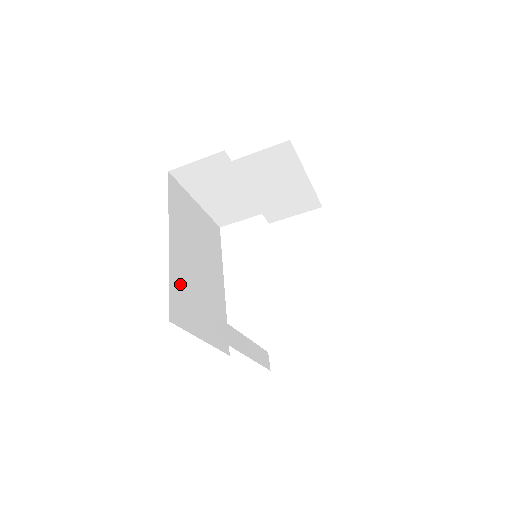
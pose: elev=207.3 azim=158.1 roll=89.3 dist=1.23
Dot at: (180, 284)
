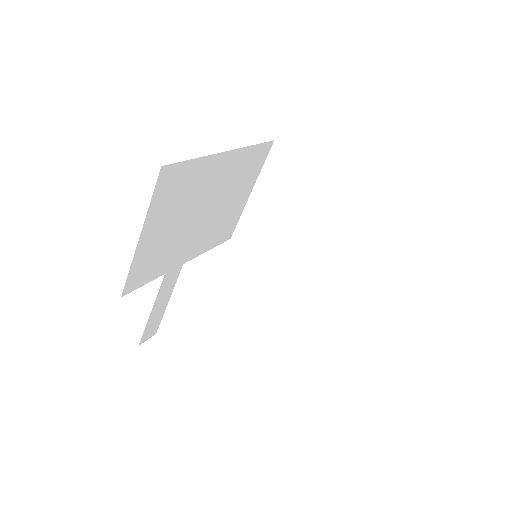
Dot at: (192, 180)
